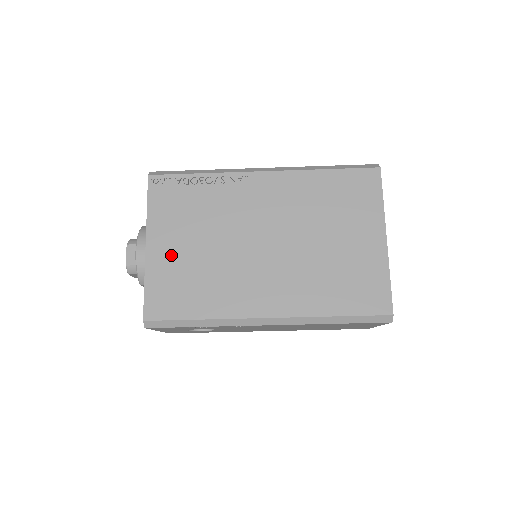
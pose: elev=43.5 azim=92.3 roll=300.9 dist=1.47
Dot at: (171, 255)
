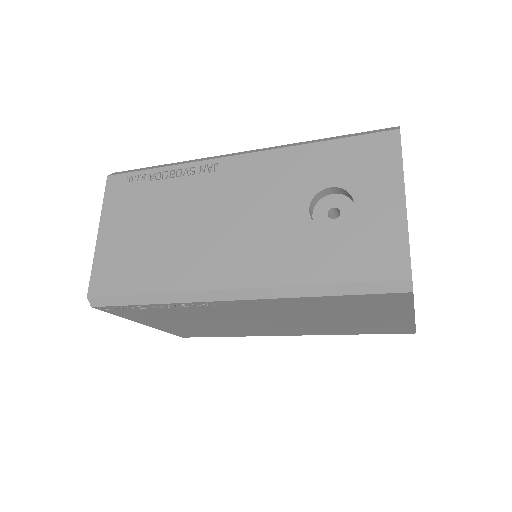
Dot at: (174, 326)
